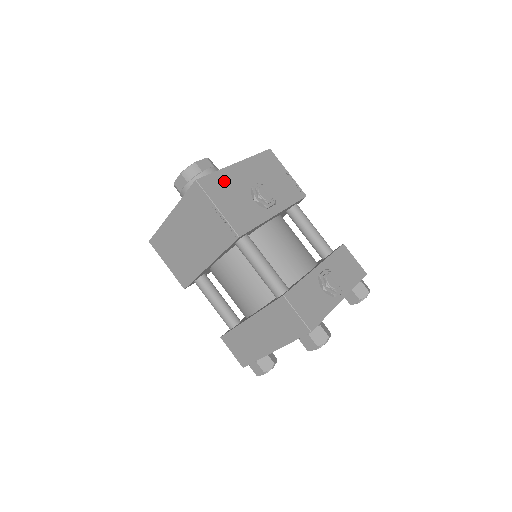
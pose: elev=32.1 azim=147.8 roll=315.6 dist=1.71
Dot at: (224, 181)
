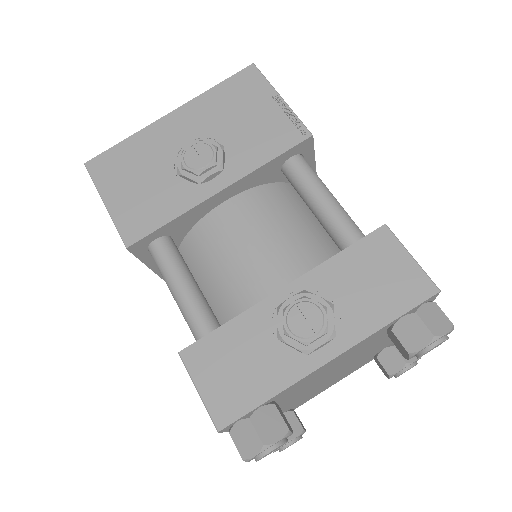
Dot at: (133, 153)
